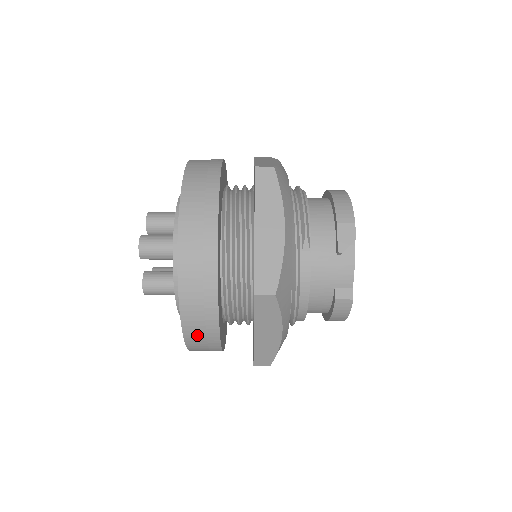
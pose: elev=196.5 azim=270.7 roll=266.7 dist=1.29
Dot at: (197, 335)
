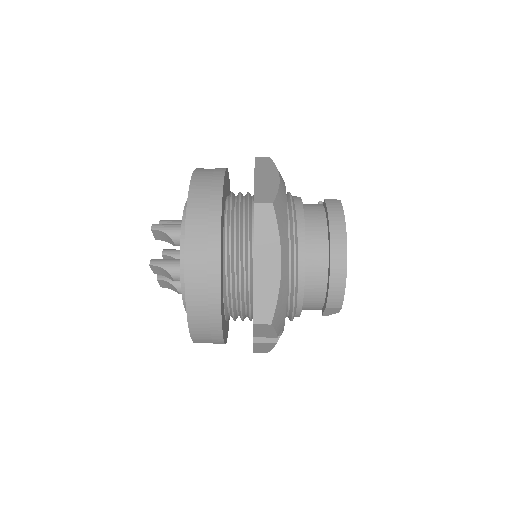
Dot at: (204, 177)
